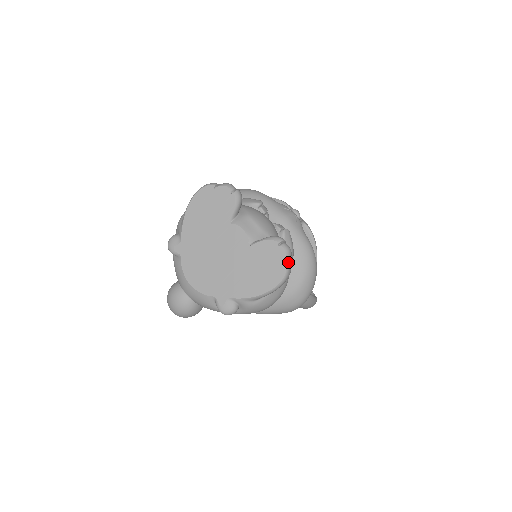
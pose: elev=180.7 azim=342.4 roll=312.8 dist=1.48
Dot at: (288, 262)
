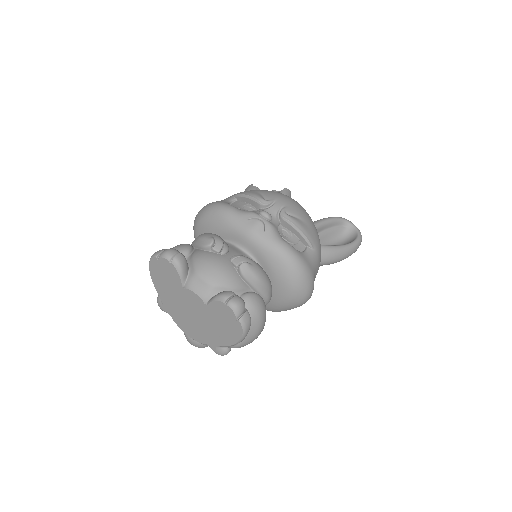
Dot at: (261, 289)
